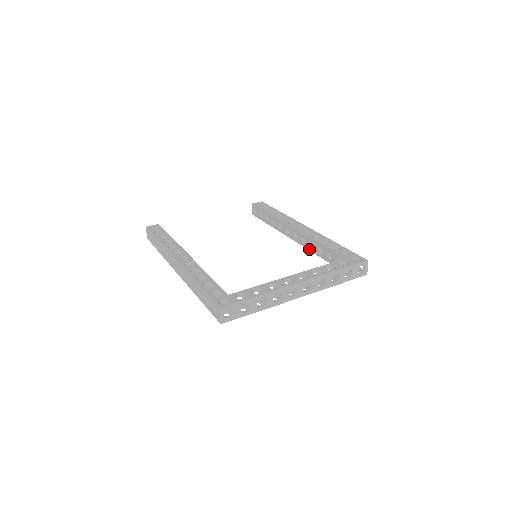
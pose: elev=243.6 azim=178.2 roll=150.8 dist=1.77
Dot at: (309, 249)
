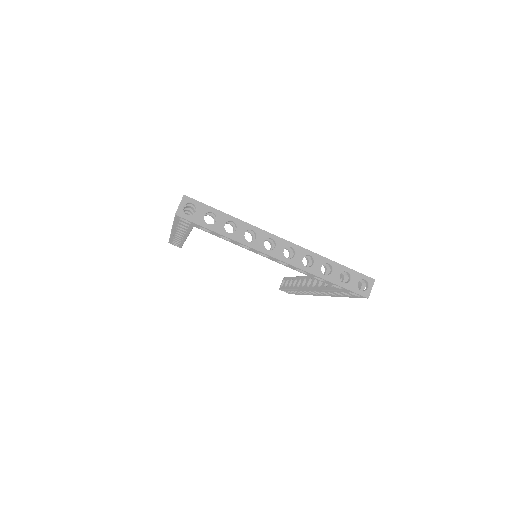
Dot at: (317, 288)
